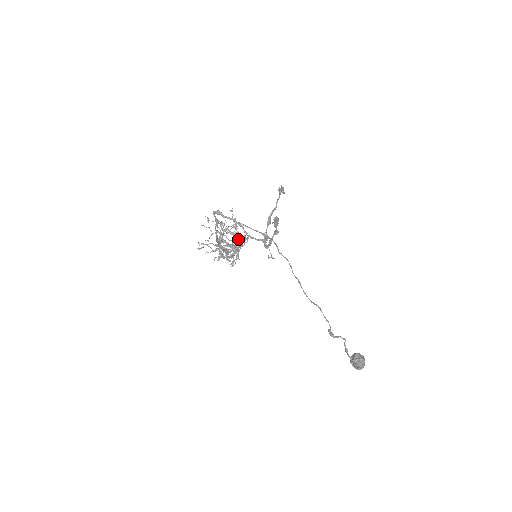
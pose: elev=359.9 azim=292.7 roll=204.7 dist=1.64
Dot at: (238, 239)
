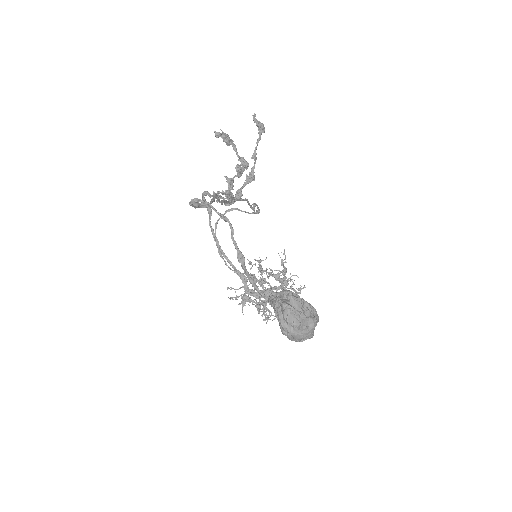
Dot at: (280, 282)
